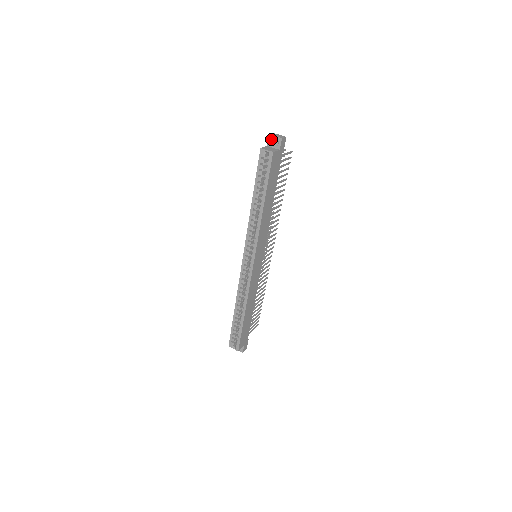
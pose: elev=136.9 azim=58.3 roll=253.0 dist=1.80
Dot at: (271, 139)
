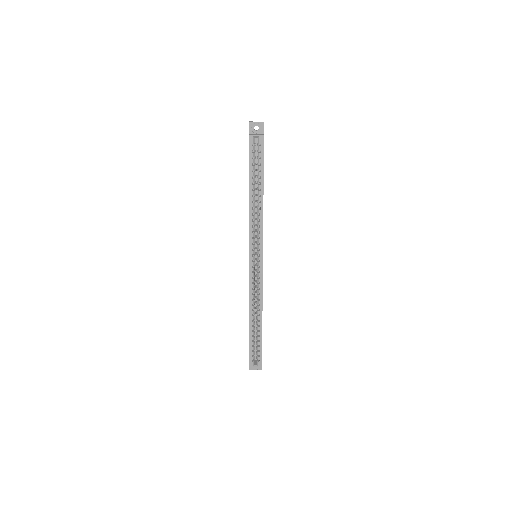
Dot at: (252, 126)
